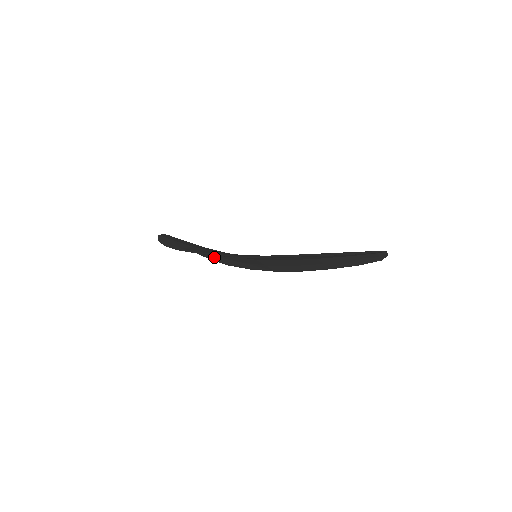
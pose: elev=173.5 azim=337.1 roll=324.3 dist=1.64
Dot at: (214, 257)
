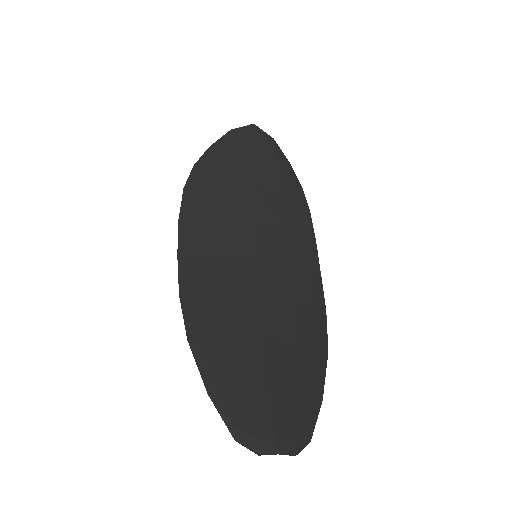
Dot at: (288, 192)
